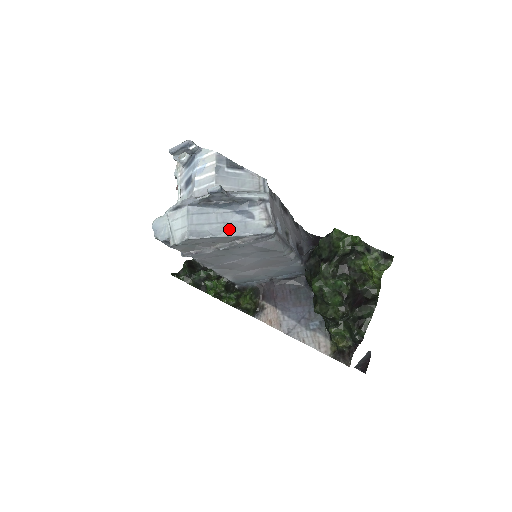
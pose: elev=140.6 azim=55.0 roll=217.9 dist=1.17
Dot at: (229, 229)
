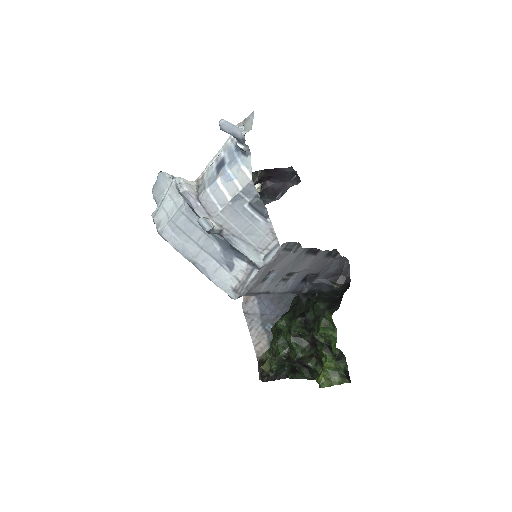
Dot at: (200, 259)
